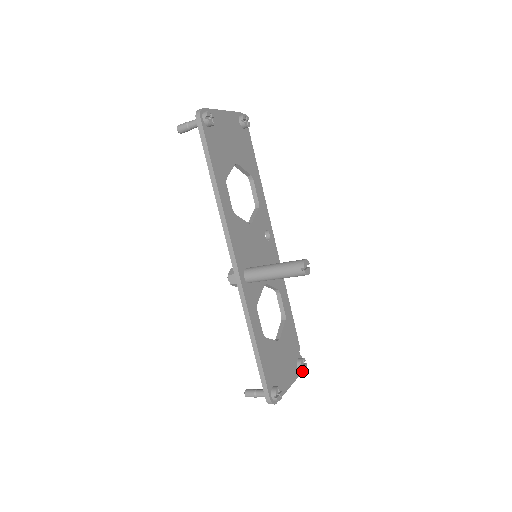
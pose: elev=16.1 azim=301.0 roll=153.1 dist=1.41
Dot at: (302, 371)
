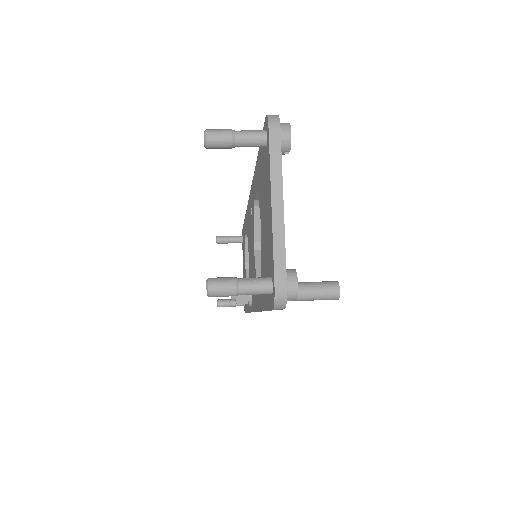
Dot at: occluded
